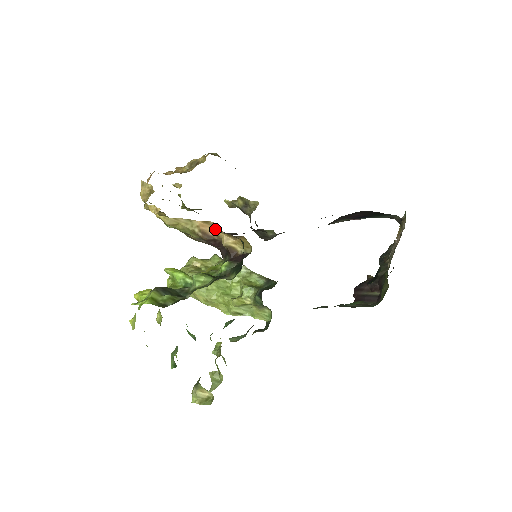
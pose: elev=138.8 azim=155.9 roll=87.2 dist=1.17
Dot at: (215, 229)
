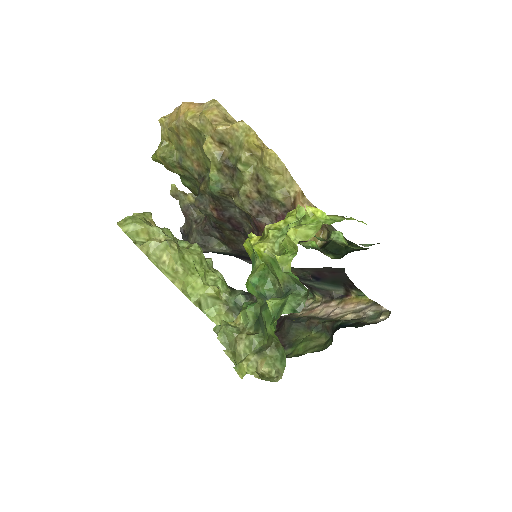
Dot at: (304, 206)
